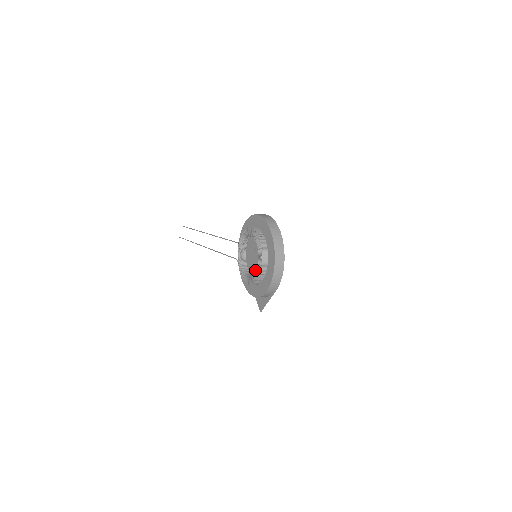
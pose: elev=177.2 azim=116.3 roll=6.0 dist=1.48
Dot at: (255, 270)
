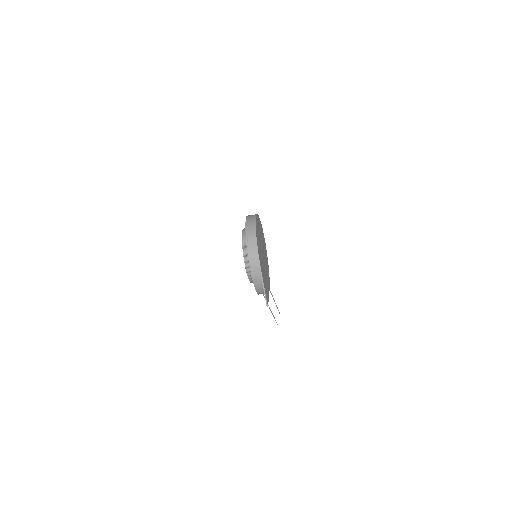
Dot at: occluded
